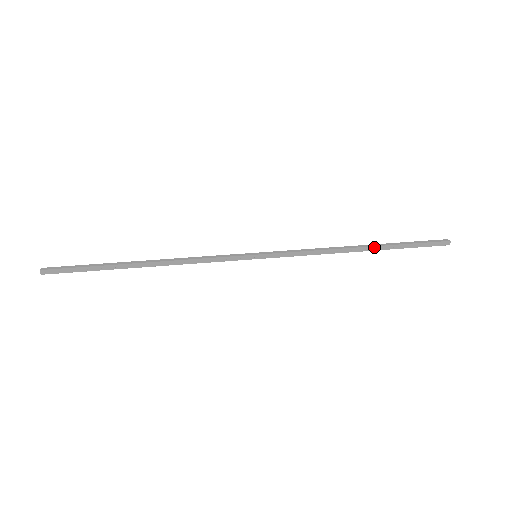
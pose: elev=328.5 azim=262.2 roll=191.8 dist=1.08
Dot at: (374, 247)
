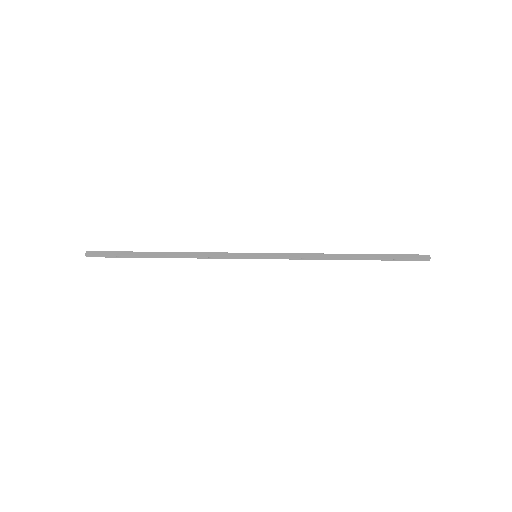
Dot at: (359, 258)
